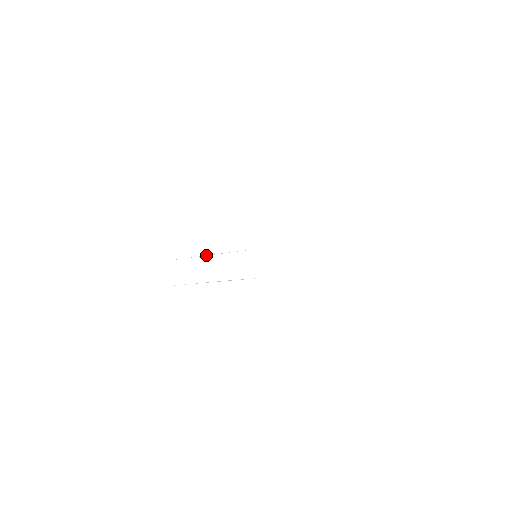
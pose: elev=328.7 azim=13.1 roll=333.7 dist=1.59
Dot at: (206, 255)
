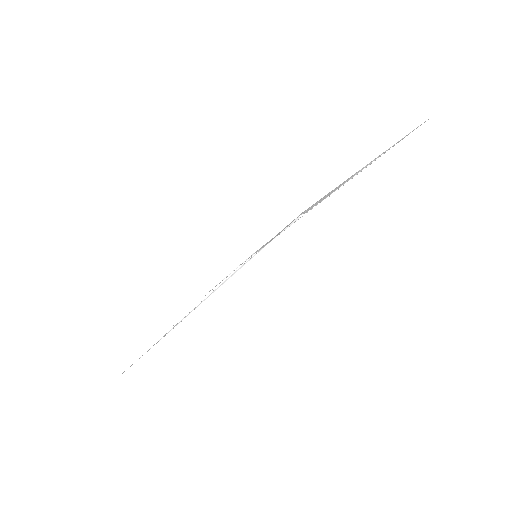
Dot at: (192, 308)
